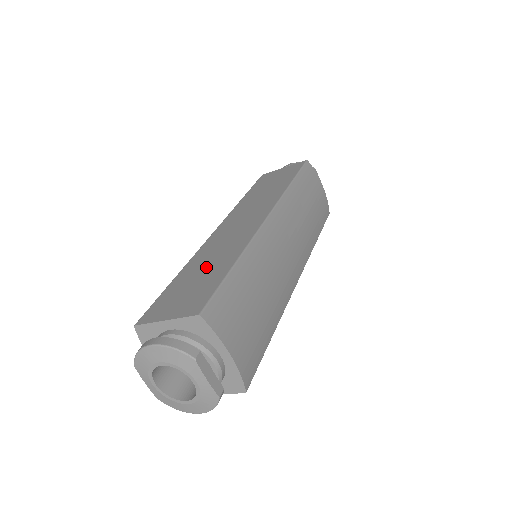
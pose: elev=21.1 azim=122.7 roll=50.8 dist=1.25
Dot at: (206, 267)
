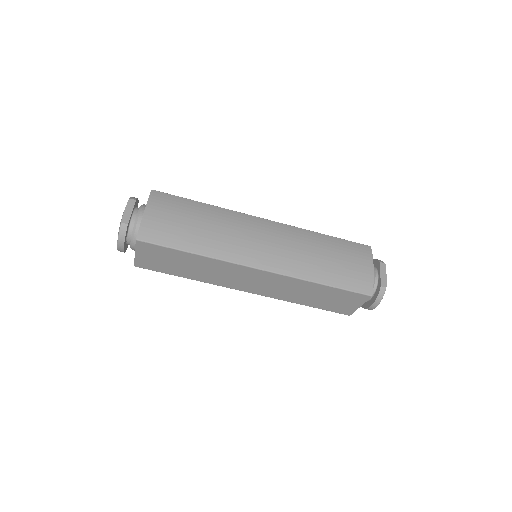
Dot at: occluded
